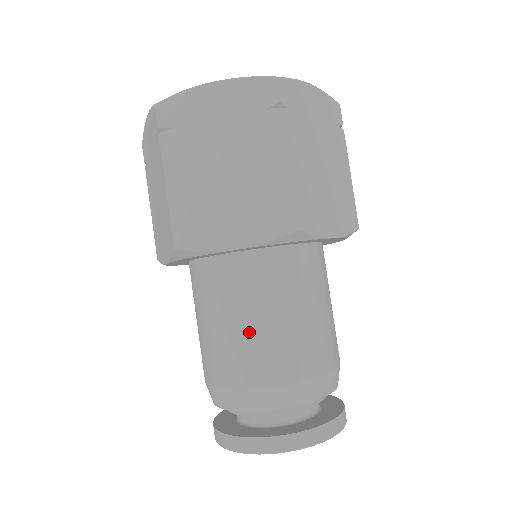
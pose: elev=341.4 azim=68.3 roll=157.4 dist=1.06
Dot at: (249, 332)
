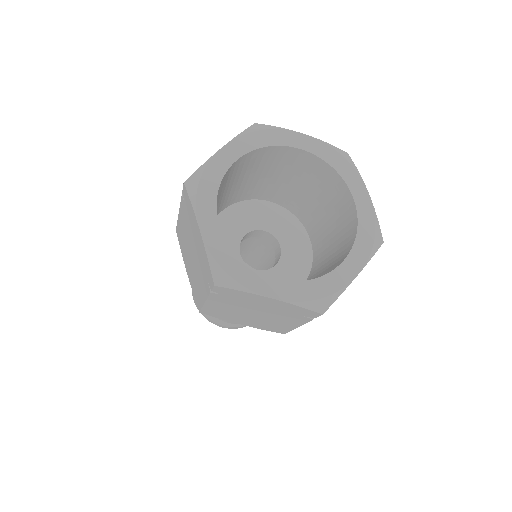
Dot at: occluded
